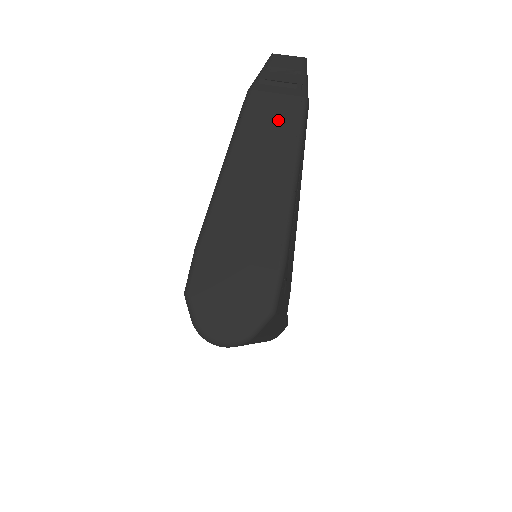
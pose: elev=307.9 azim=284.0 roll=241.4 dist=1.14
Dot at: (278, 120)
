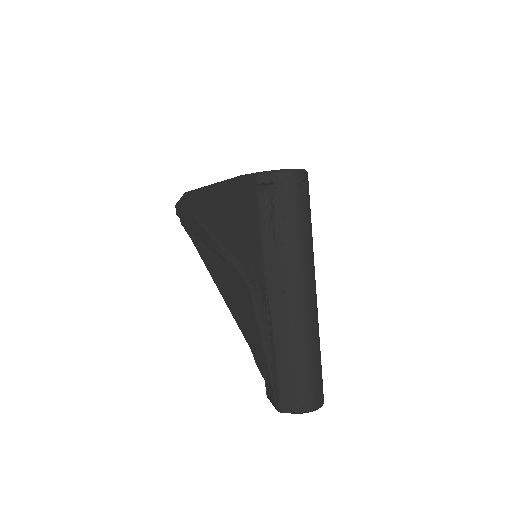
Dot at: occluded
